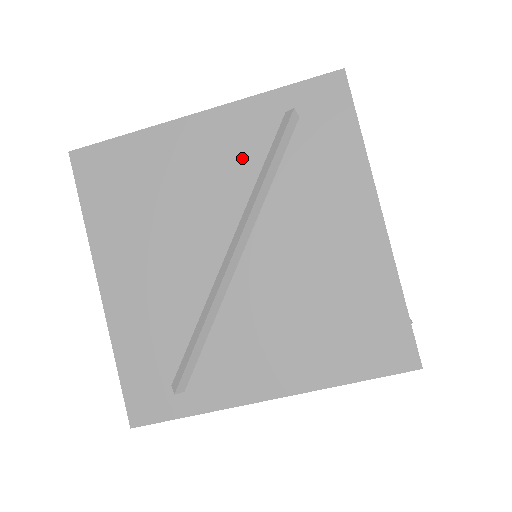
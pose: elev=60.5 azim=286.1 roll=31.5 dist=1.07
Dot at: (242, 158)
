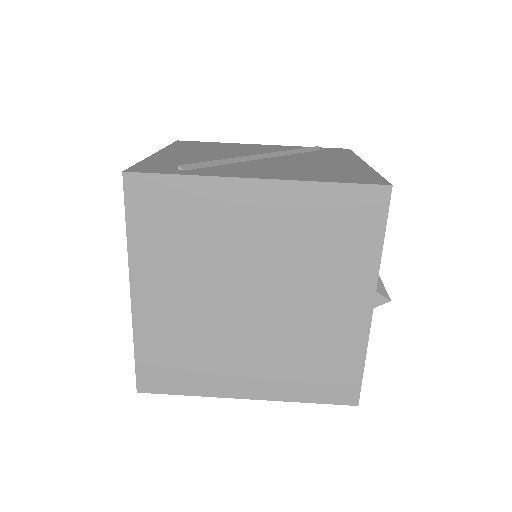
Dot at: (281, 150)
